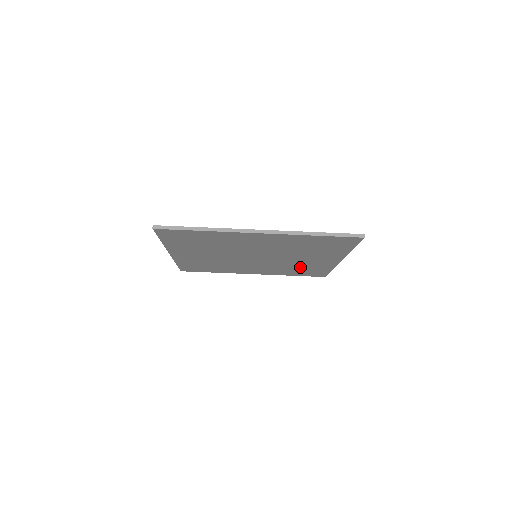
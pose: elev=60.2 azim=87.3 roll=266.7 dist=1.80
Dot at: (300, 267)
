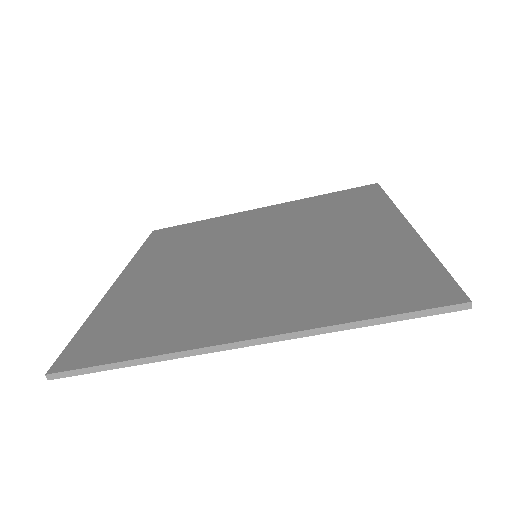
Dot at: occluded
